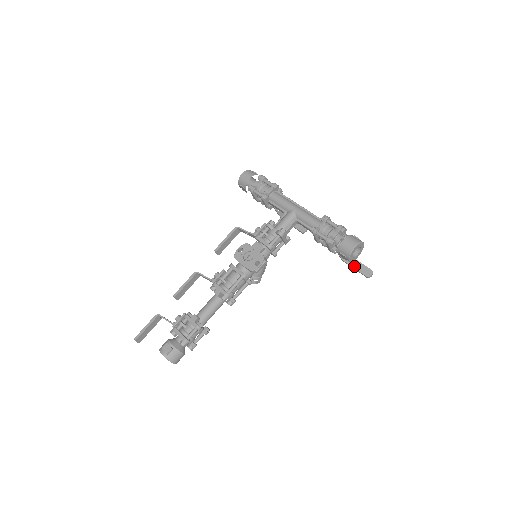
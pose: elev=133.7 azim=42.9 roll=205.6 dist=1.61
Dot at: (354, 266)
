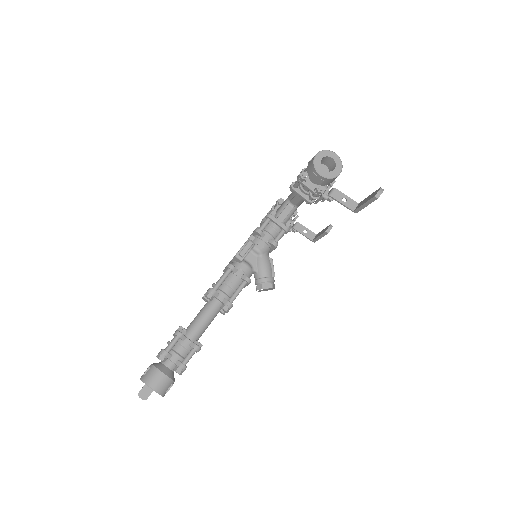
Dot at: (363, 203)
